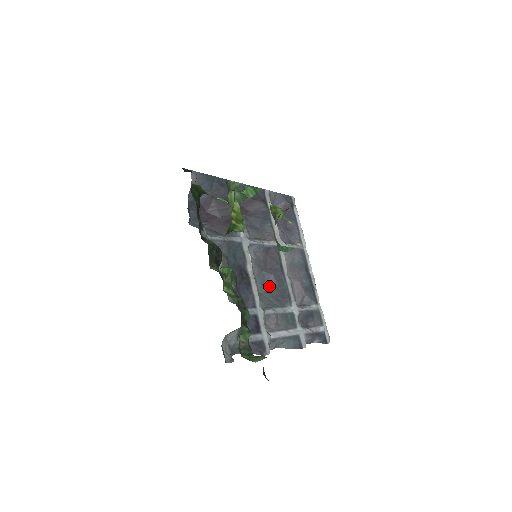
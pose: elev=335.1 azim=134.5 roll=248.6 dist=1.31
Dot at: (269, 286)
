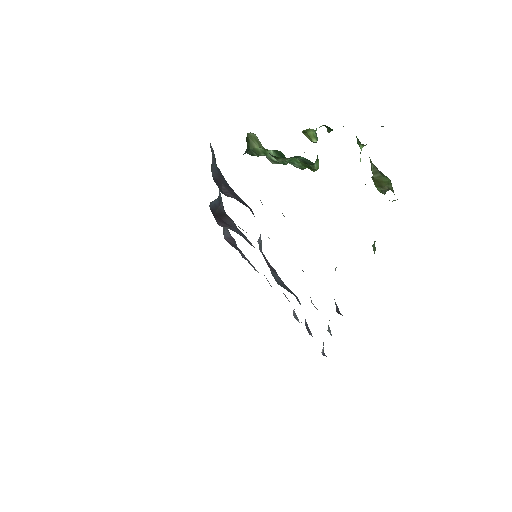
Dot at: (280, 283)
